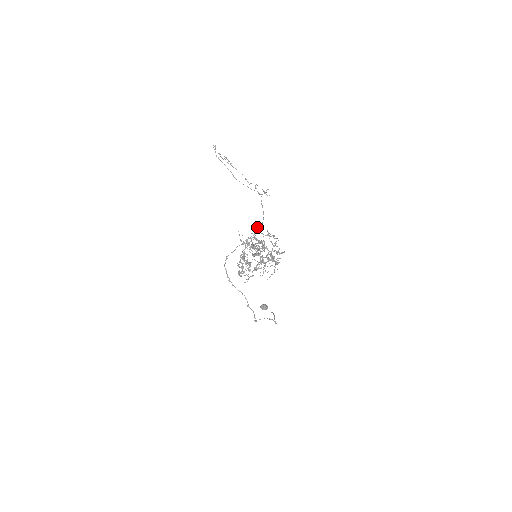
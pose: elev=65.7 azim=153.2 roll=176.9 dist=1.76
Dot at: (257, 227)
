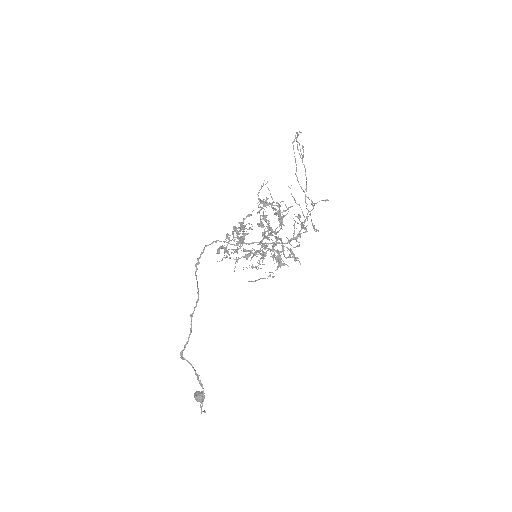
Dot at: (289, 207)
